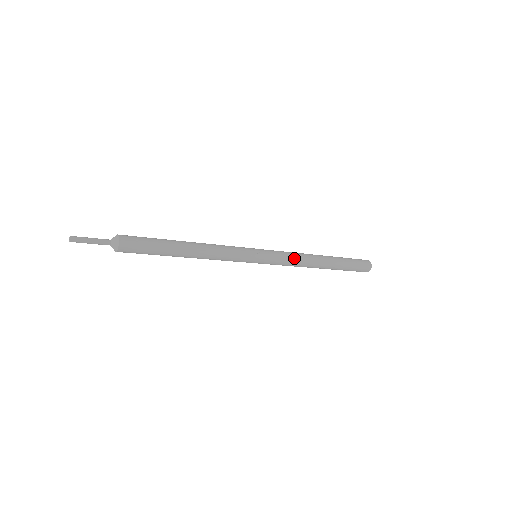
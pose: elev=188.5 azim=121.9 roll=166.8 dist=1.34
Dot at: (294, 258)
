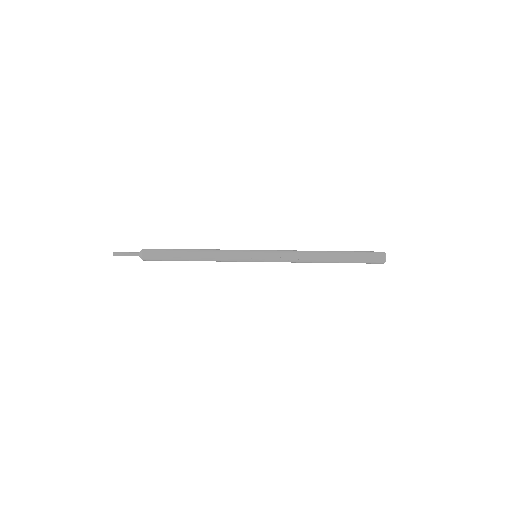
Dot at: (291, 259)
